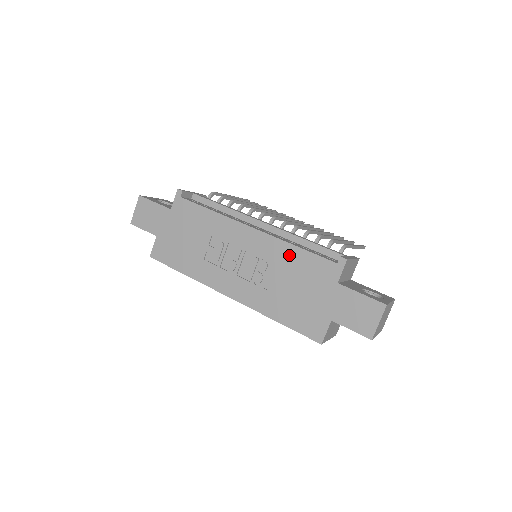
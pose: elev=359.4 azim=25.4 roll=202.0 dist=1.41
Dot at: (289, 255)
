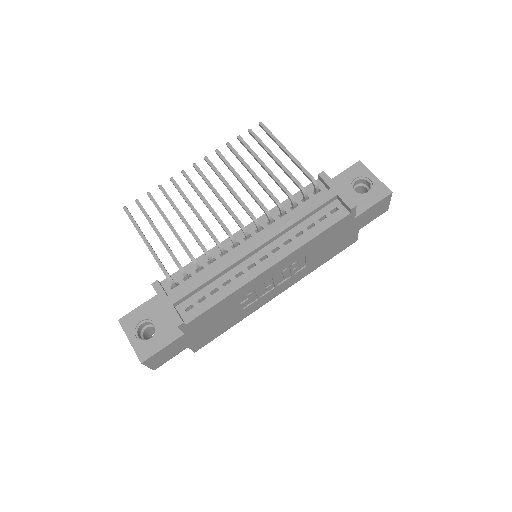
Dot at: (311, 245)
